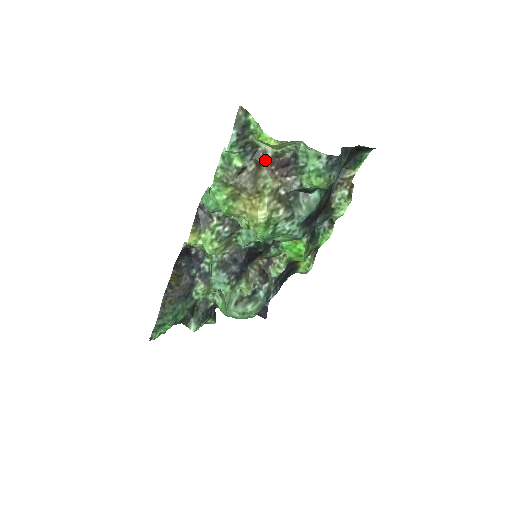
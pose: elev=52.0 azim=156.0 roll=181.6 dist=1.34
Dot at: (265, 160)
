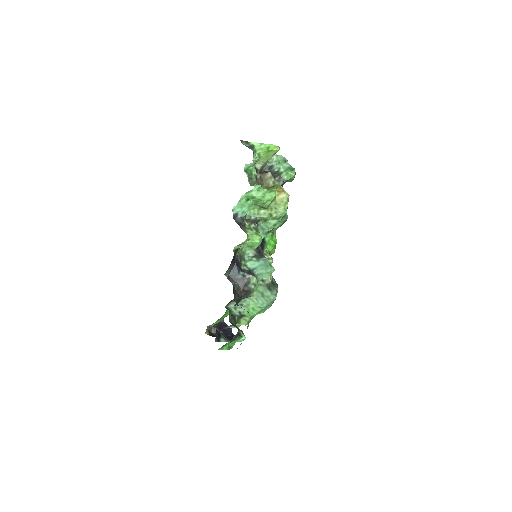
Dot at: (259, 172)
